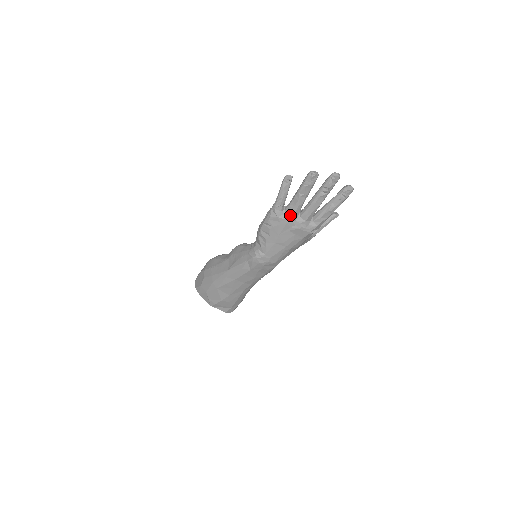
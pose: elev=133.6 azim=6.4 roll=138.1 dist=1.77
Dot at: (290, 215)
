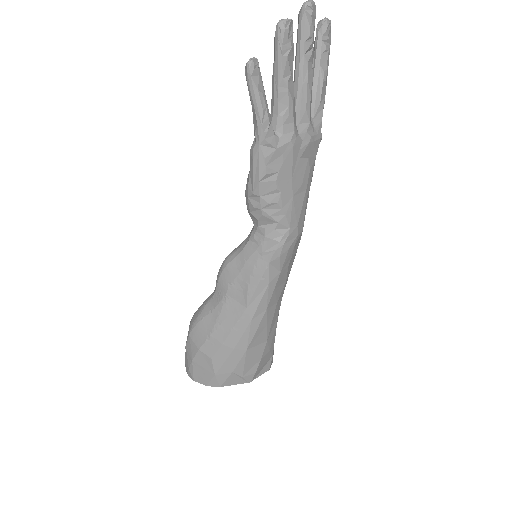
Dot at: (289, 130)
